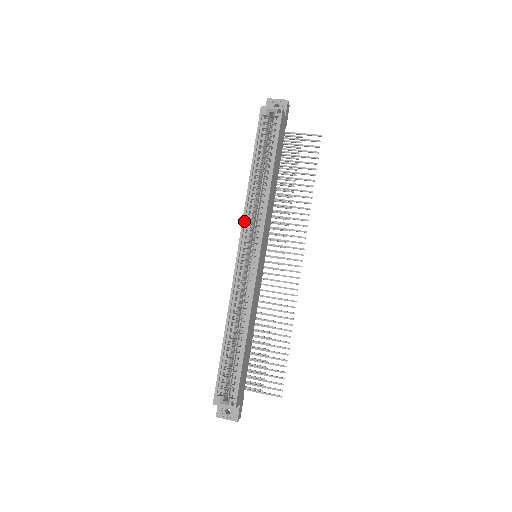
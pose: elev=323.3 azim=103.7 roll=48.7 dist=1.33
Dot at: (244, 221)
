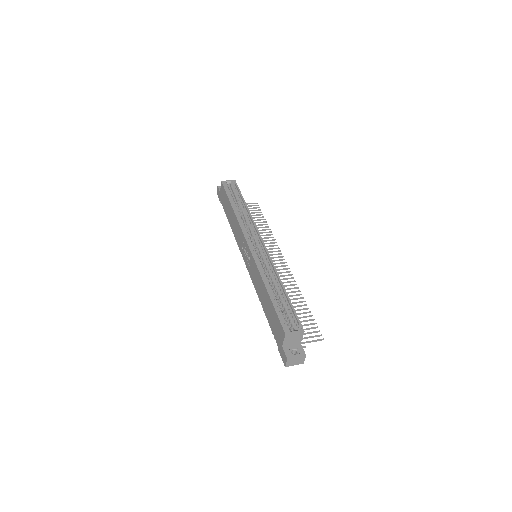
Dot at: (243, 229)
